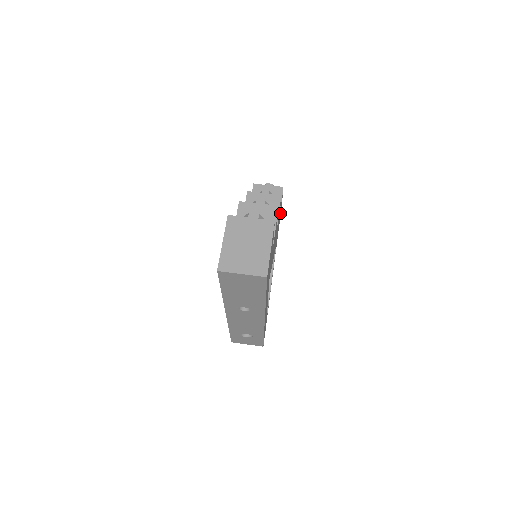
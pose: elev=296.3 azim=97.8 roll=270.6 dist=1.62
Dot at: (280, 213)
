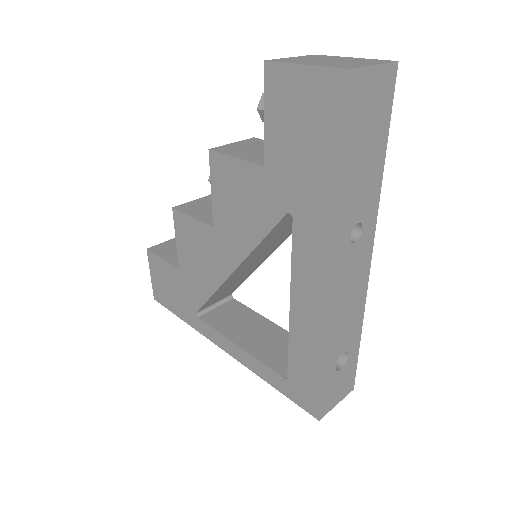
Dot at: occluded
